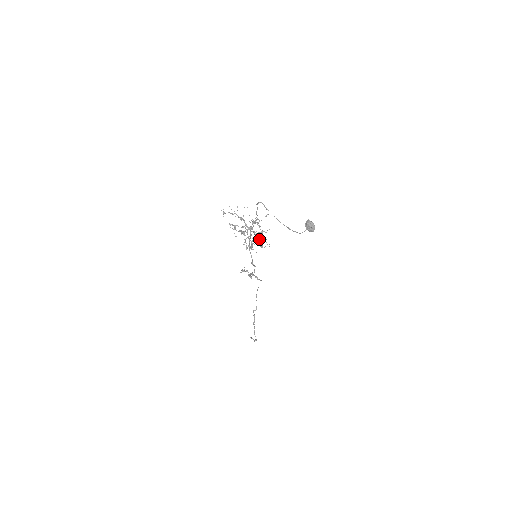
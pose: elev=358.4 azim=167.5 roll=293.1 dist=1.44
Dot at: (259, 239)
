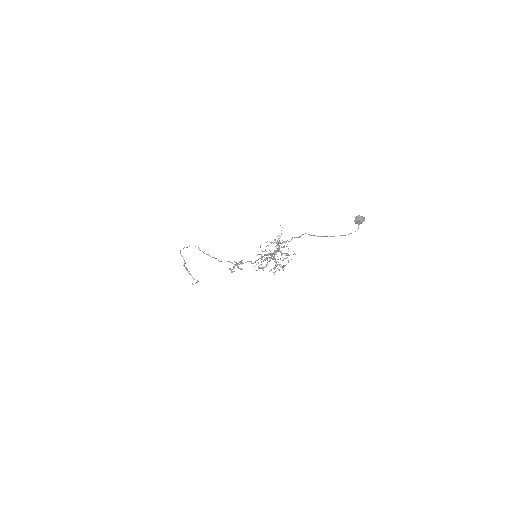
Dot at: (287, 253)
